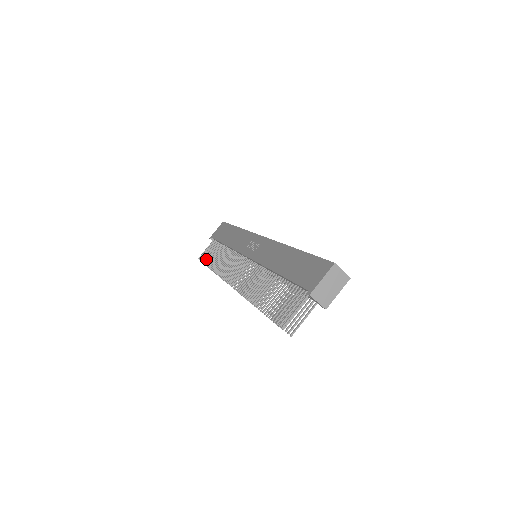
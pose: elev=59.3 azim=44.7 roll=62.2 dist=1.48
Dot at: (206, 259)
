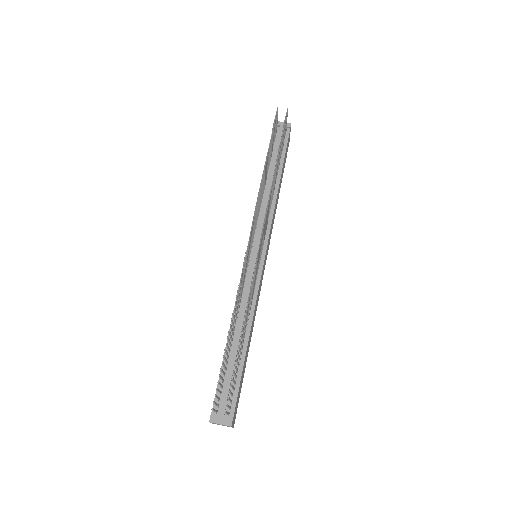
Dot at: (221, 369)
